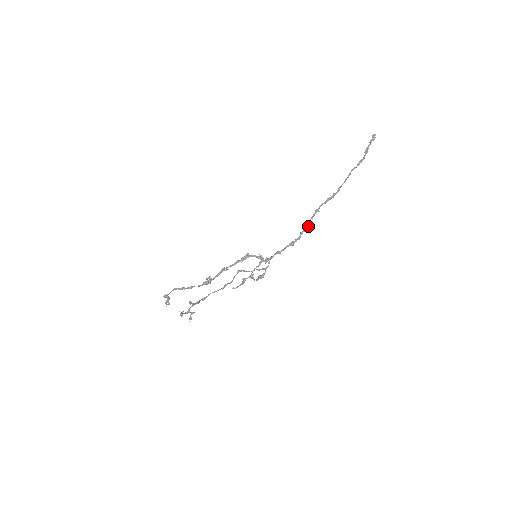
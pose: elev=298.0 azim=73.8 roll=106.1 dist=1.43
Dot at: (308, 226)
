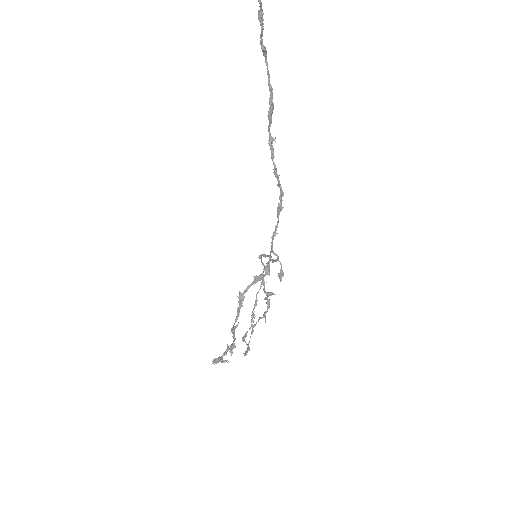
Dot at: (277, 175)
